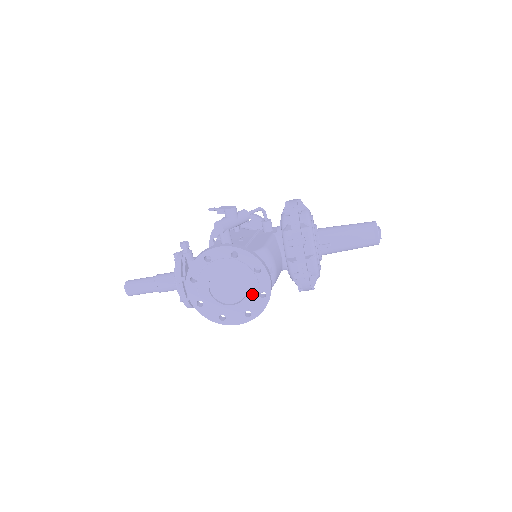
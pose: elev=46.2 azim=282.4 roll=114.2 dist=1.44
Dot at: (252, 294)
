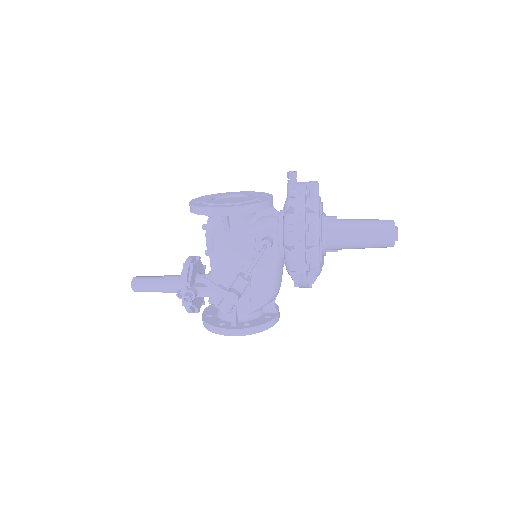
Dot at: occluded
